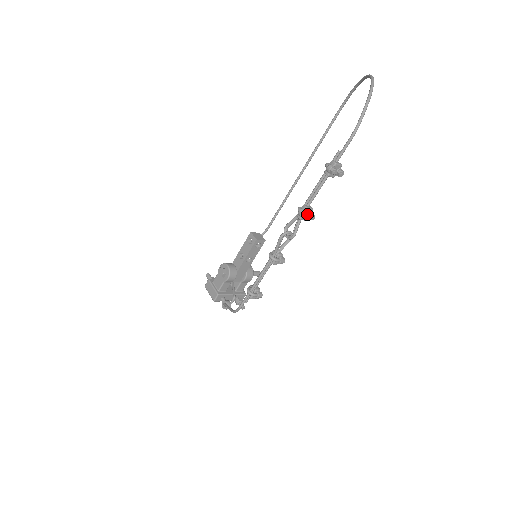
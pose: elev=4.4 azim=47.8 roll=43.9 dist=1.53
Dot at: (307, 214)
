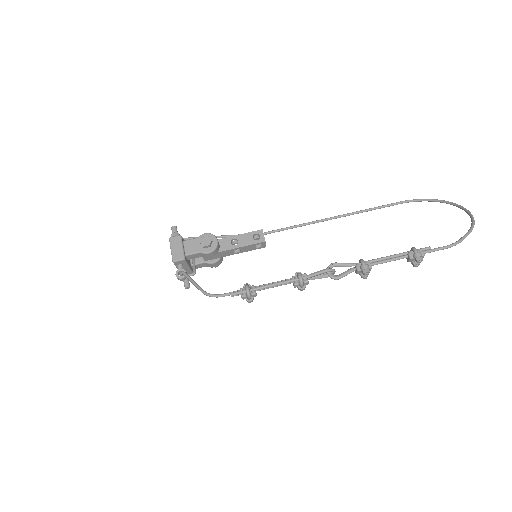
Dot at: (369, 272)
